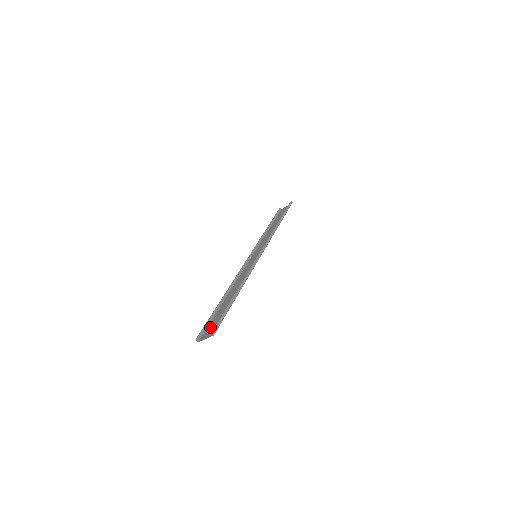
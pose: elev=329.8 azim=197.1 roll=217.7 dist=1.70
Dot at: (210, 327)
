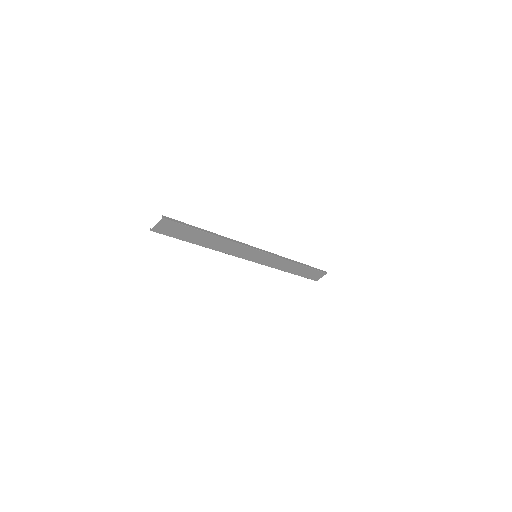
Dot at: (169, 231)
